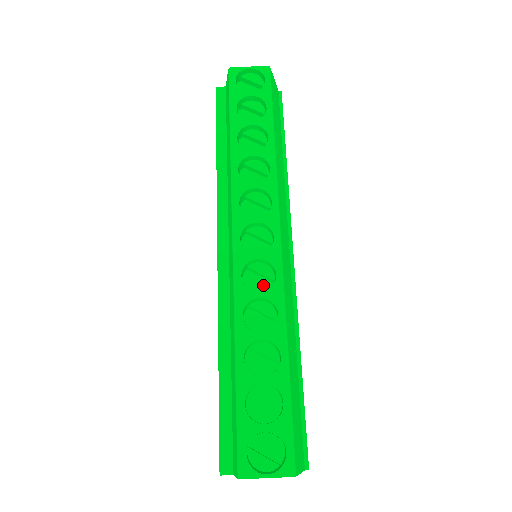
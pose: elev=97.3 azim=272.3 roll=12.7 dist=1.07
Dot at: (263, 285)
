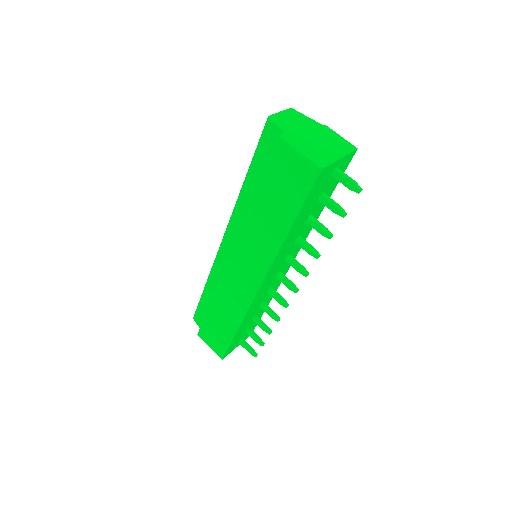
Dot at: occluded
